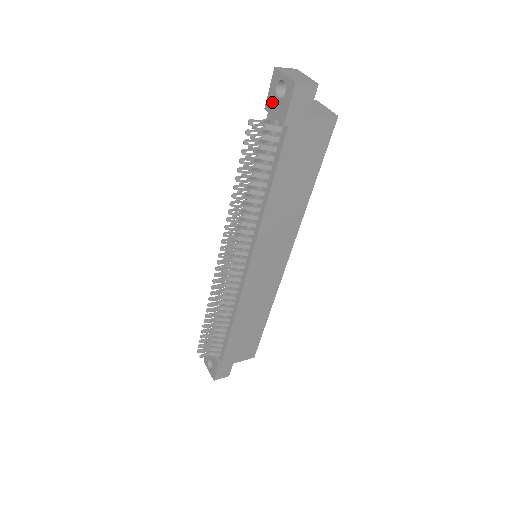
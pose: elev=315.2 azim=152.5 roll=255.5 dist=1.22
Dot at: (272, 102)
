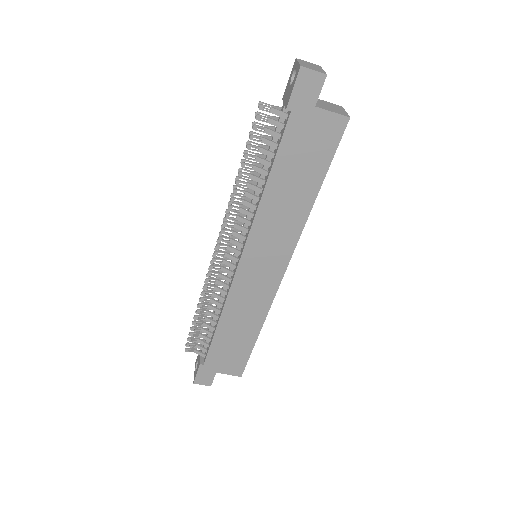
Dot at: (287, 91)
